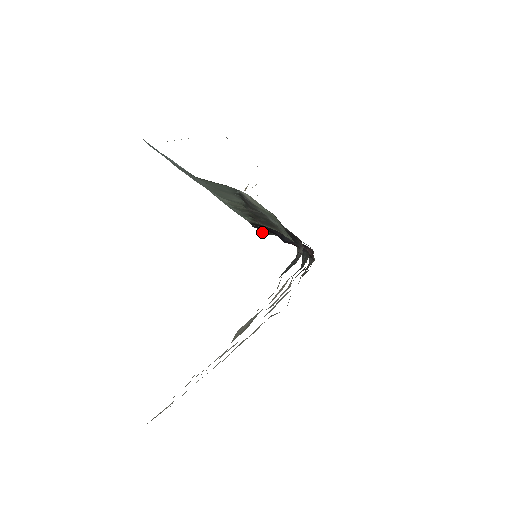
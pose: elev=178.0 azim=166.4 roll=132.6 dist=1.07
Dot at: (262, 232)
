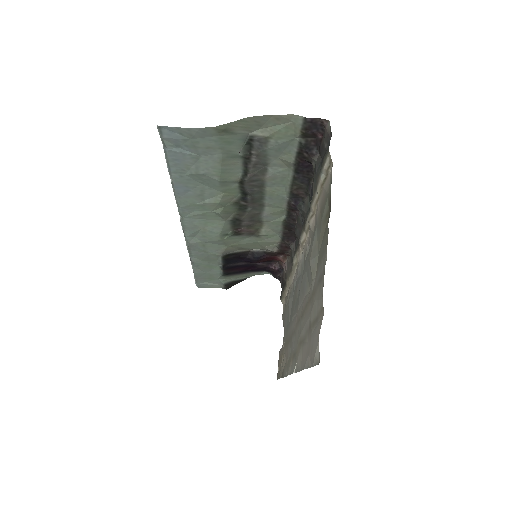
Dot at: (225, 286)
